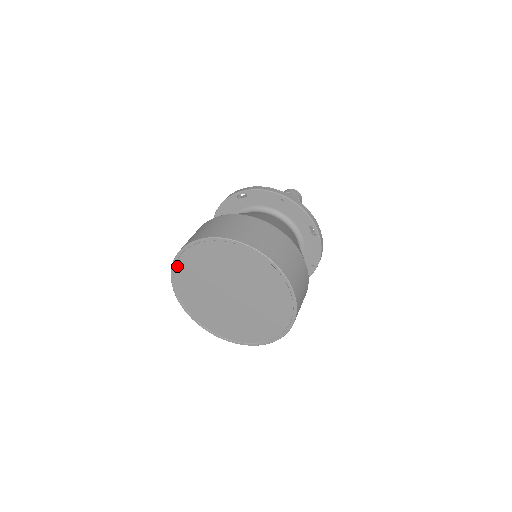
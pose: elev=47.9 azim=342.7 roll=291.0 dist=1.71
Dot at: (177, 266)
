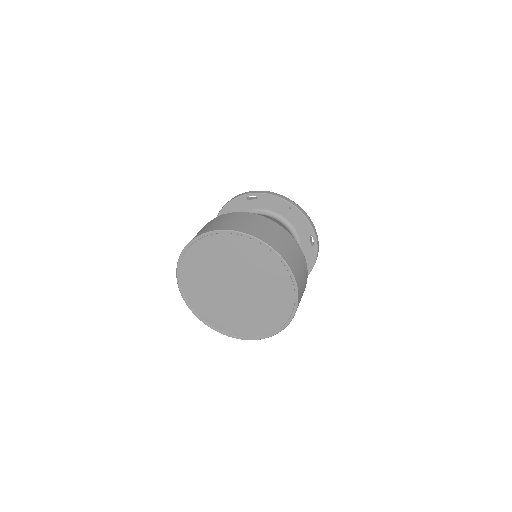
Dot at: (187, 253)
